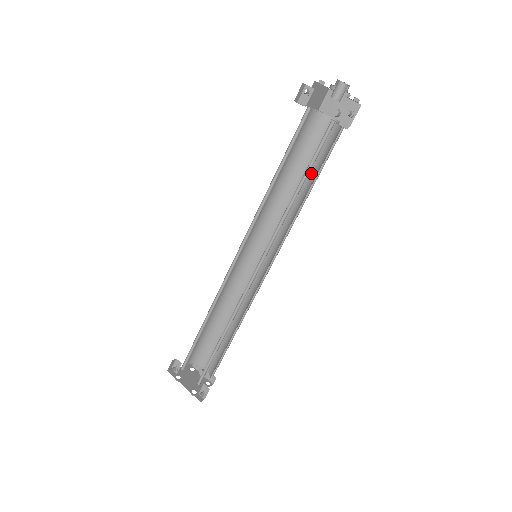
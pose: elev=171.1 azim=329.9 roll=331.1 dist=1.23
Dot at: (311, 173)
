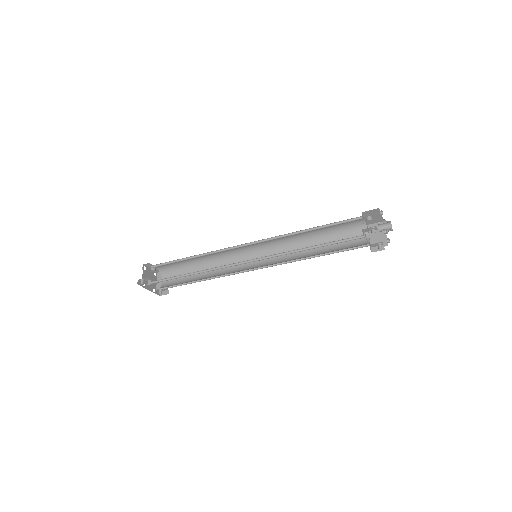
Dot at: (325, 232)
